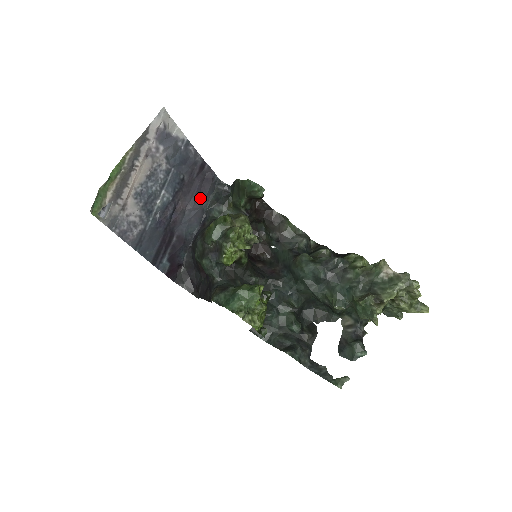
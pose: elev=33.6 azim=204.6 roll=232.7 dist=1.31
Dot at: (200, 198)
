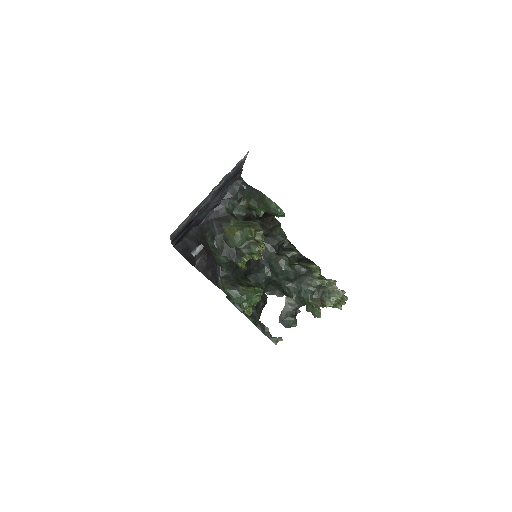
Dot at: (223, 192)
